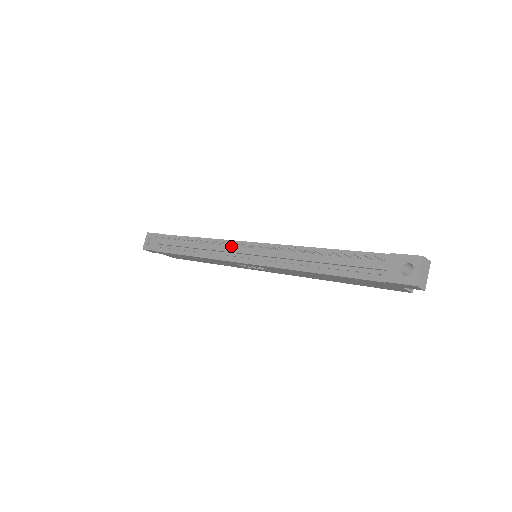
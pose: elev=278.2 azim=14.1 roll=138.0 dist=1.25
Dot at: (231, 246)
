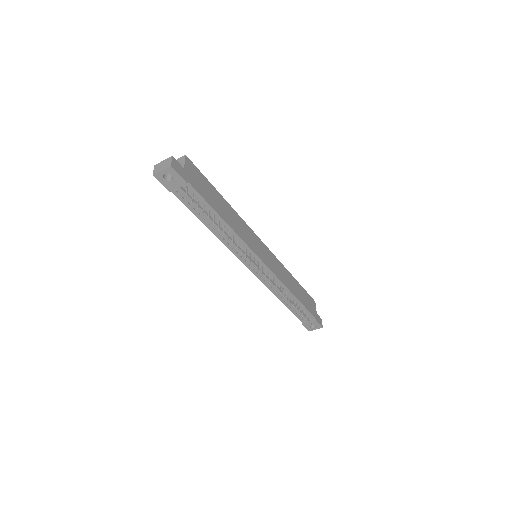
Dot at: (250, 255)
